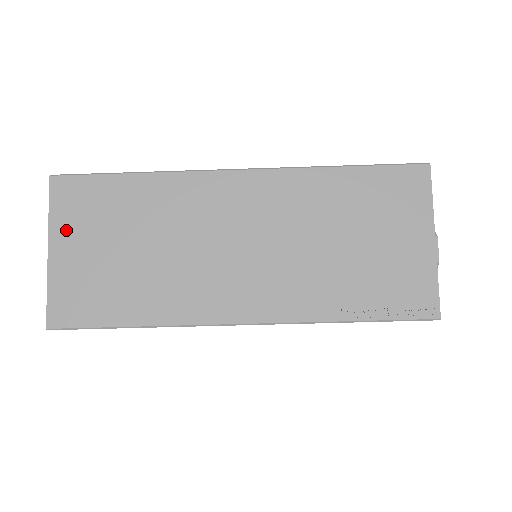
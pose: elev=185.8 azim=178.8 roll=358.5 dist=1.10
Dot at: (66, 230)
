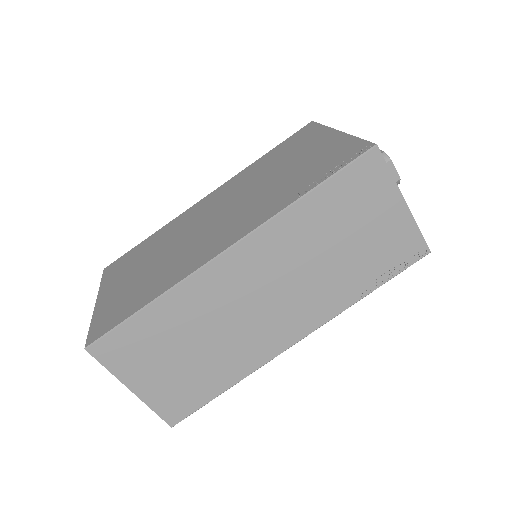
Dot at: (132, 372)
